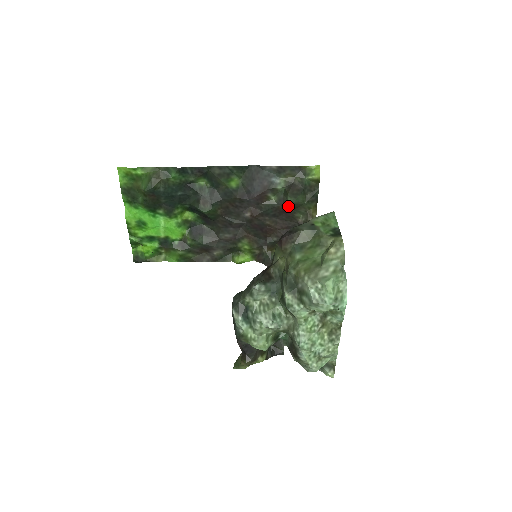
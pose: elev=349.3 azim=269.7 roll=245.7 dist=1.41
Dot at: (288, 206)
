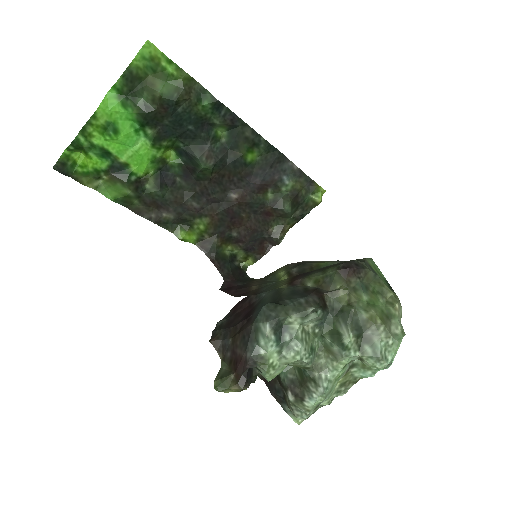
Dot at: (277, 211)
